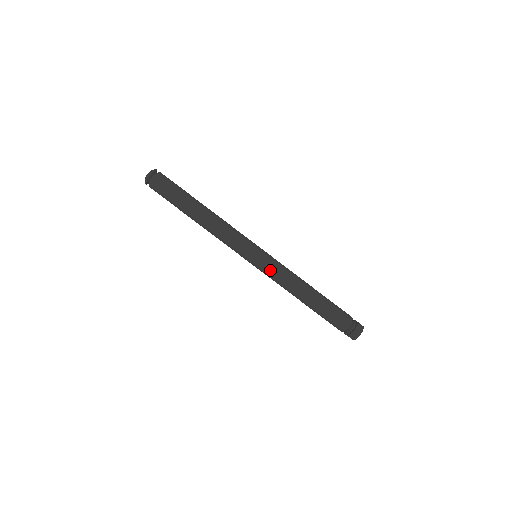
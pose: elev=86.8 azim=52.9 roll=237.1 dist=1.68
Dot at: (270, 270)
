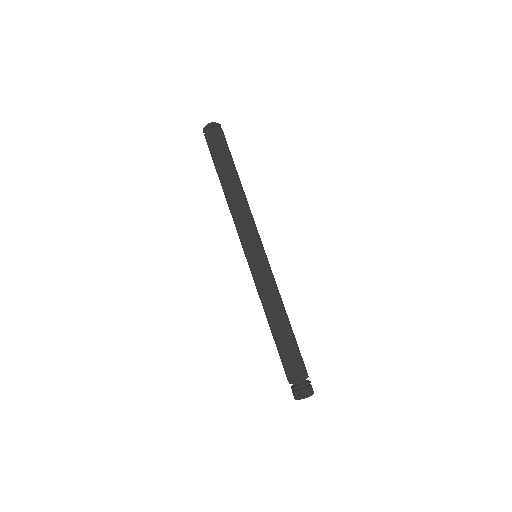
Dot at: (264, 274)
